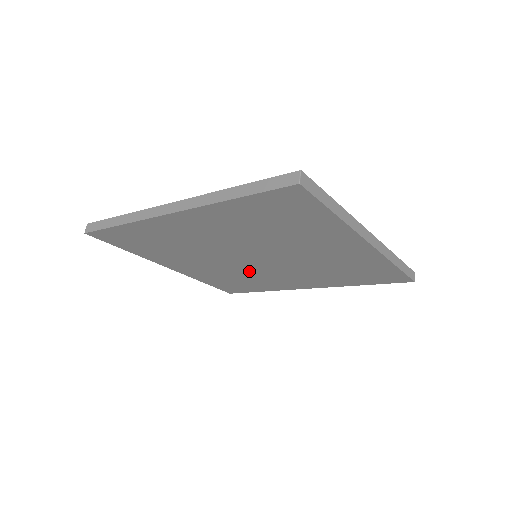
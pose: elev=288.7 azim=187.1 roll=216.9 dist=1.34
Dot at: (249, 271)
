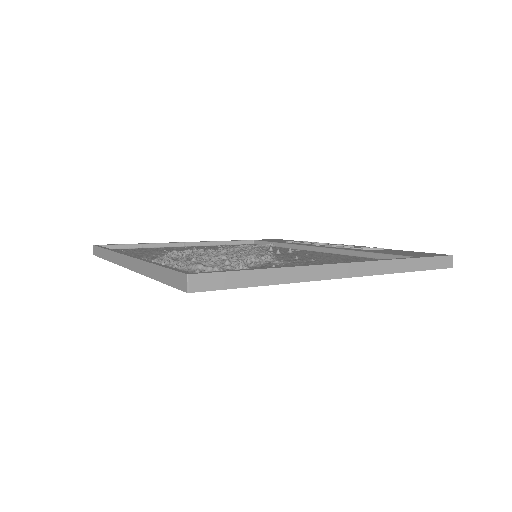
Dot at: occluded
